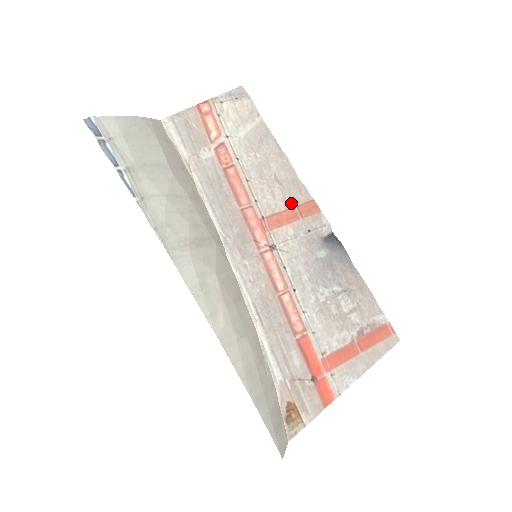
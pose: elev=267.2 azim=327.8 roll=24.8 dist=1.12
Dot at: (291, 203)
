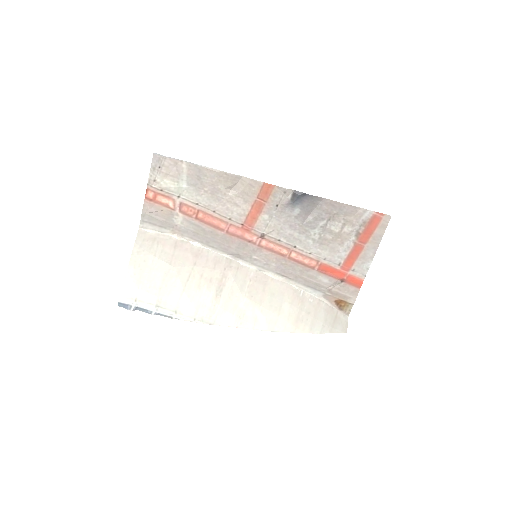
Dot at: (252, 199)
